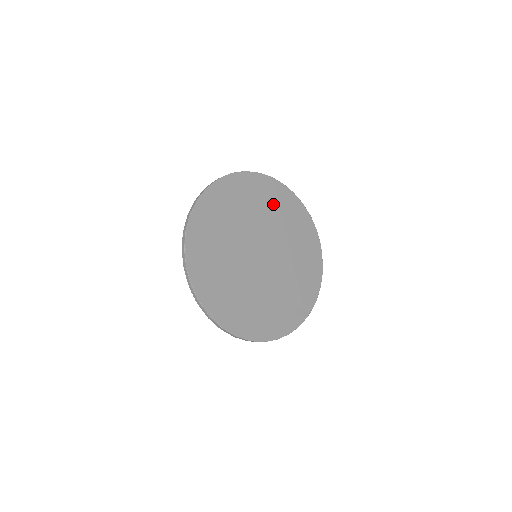
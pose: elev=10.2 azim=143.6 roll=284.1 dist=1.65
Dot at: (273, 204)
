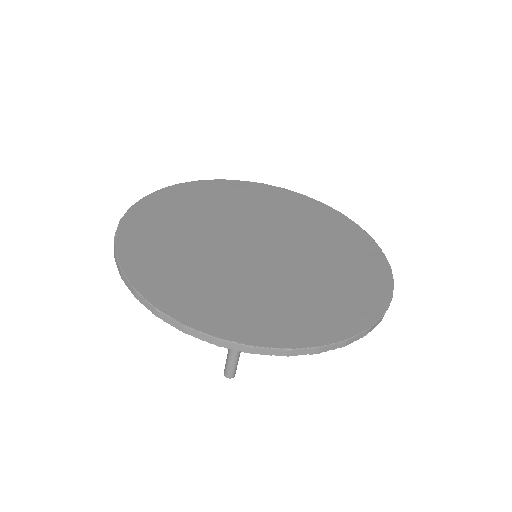
Dot at: (271, 203)
